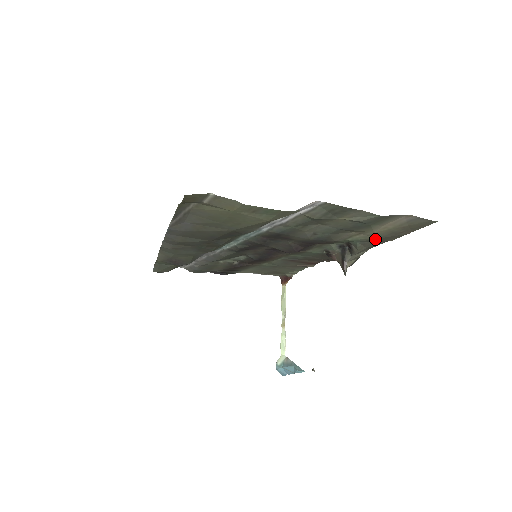
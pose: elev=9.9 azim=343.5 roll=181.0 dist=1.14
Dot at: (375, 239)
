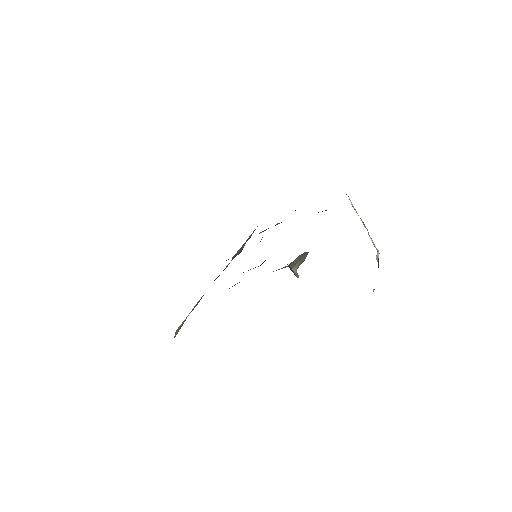
Dot at: occluded
